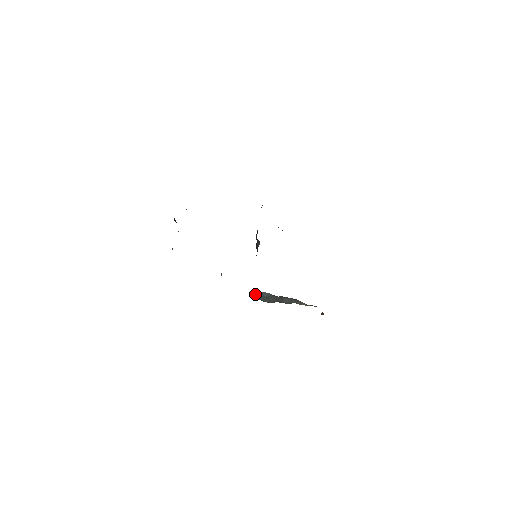
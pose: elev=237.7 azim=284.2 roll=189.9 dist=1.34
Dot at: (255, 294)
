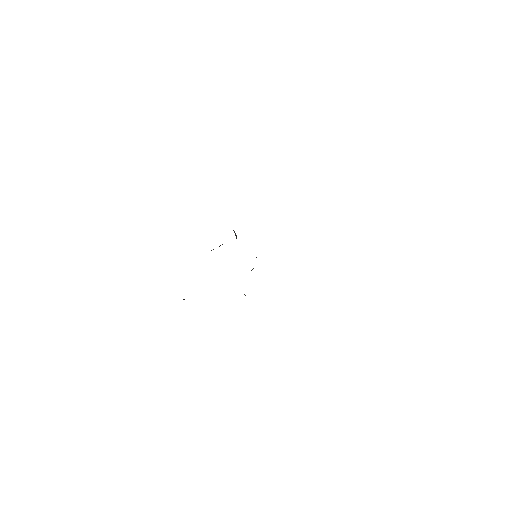
Dot at: occluded
